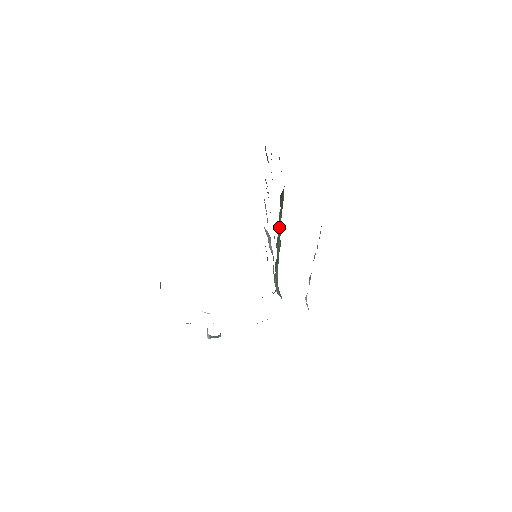
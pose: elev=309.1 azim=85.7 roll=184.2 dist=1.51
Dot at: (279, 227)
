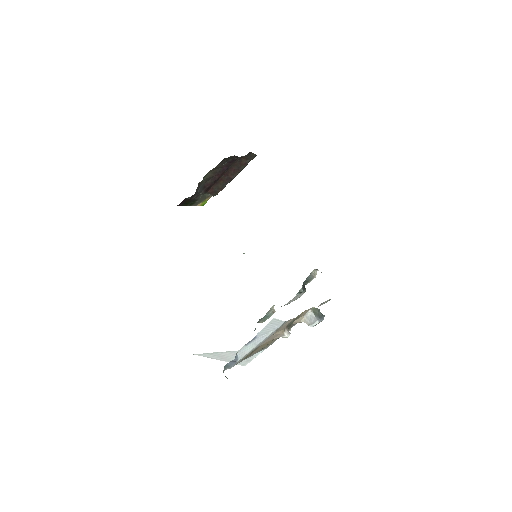
Dot at: occluded
